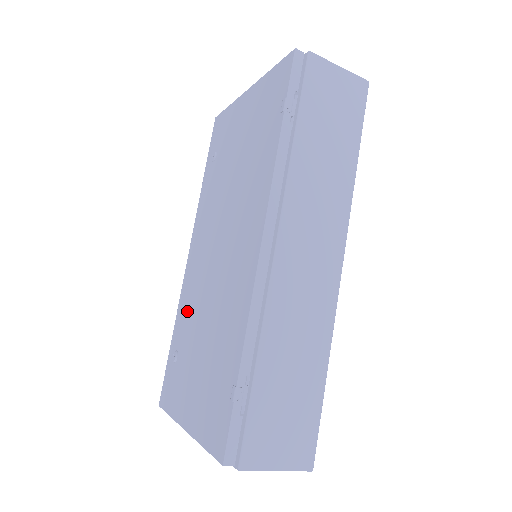
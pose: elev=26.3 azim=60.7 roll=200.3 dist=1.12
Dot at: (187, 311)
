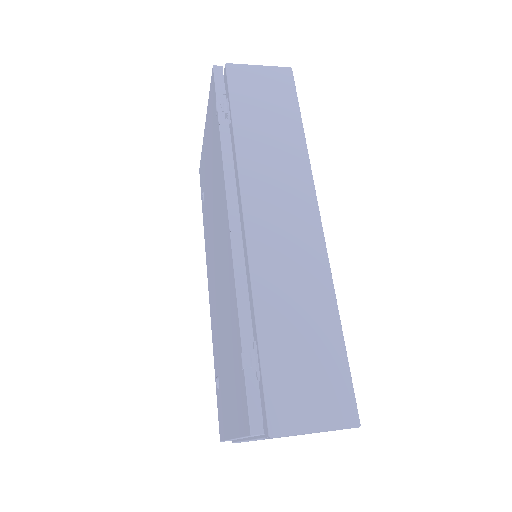
Dot at: (215, 334)
